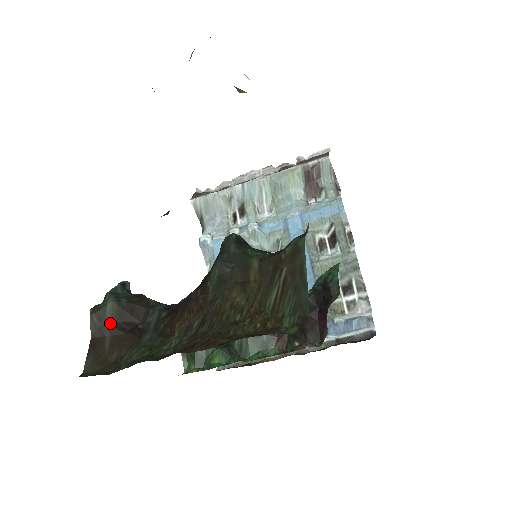
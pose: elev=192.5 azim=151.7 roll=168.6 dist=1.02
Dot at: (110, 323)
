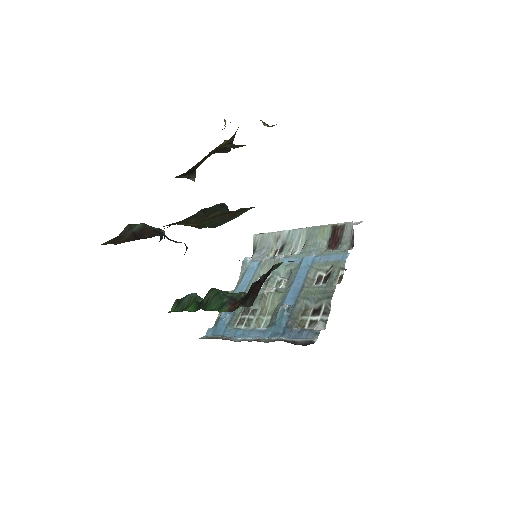
Dot at: (133, 232)
